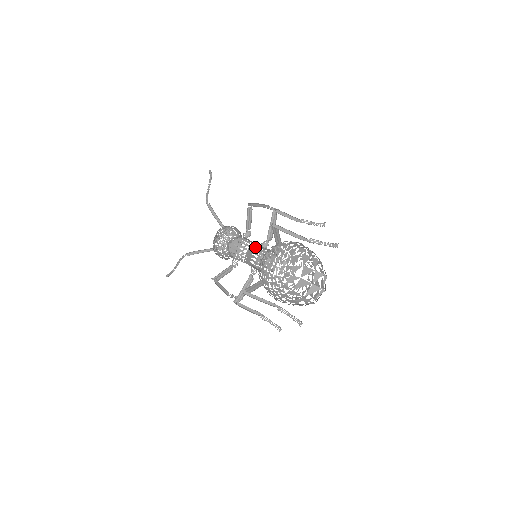
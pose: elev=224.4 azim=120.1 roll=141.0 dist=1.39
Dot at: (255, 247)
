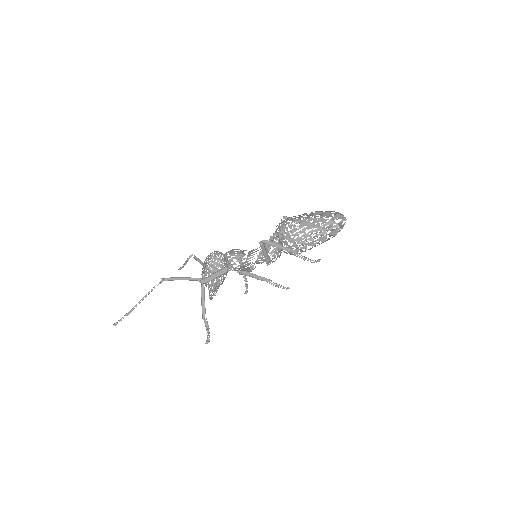
Dot at: occluded
